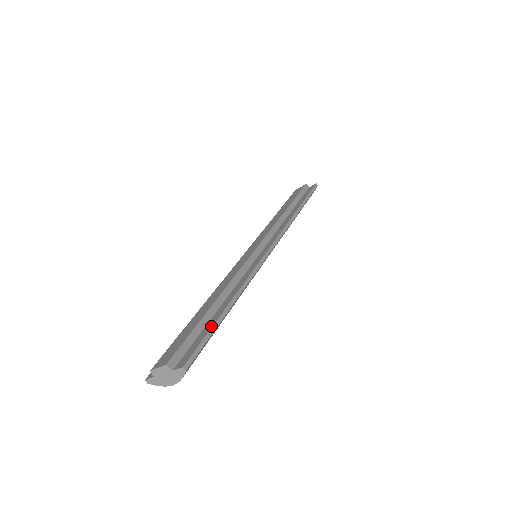
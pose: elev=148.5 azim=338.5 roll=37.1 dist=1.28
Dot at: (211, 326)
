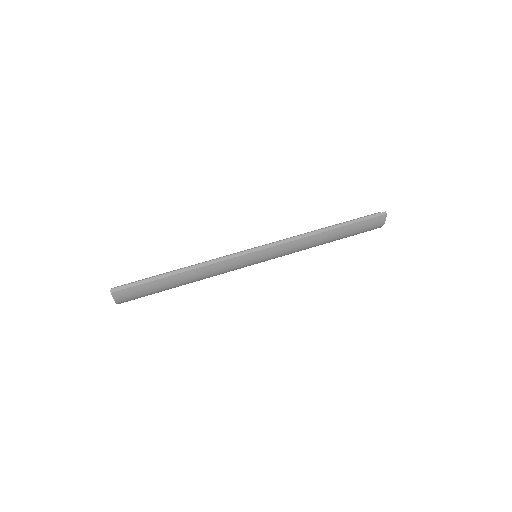
Dot at: (150, 278)
